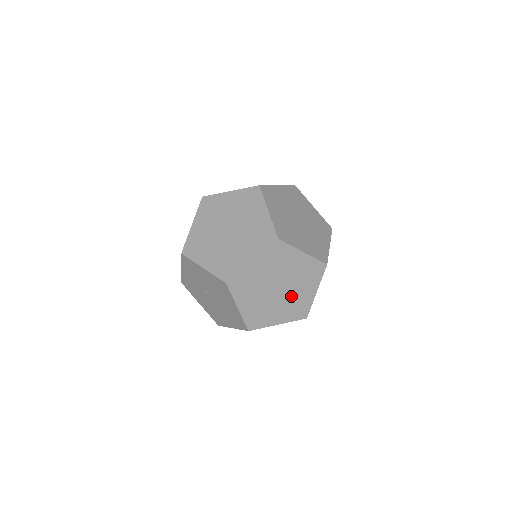
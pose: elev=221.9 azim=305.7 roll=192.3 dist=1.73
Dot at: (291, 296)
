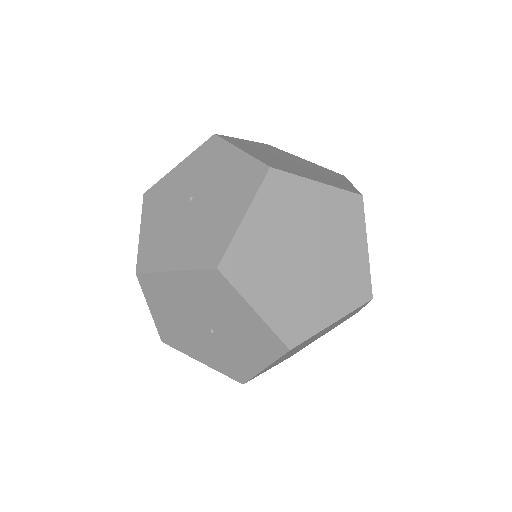
Dot at: (307, 288)
